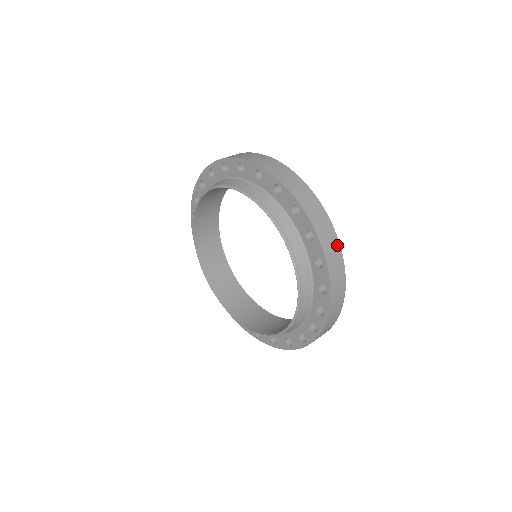
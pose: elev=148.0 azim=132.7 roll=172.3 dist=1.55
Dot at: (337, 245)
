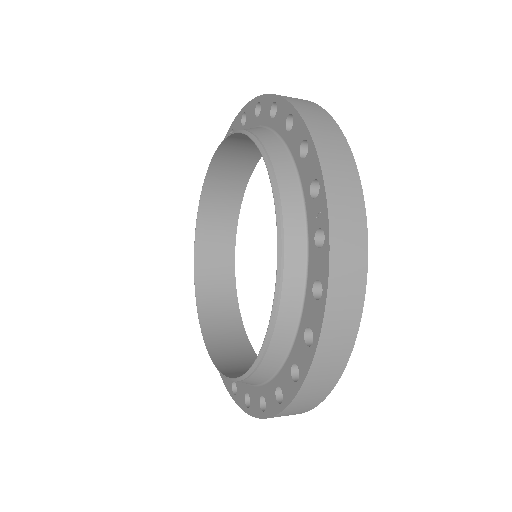
Dot at: (351, 167)
